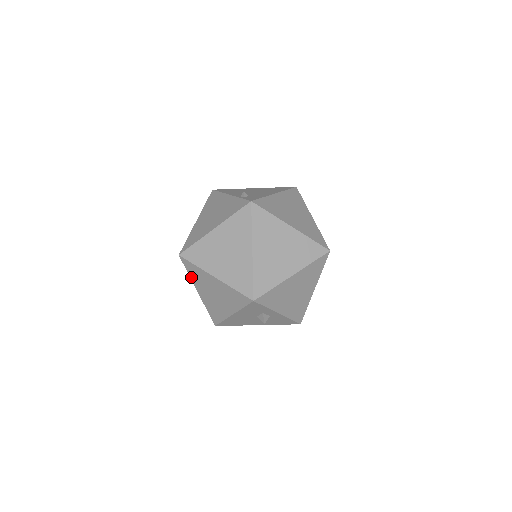
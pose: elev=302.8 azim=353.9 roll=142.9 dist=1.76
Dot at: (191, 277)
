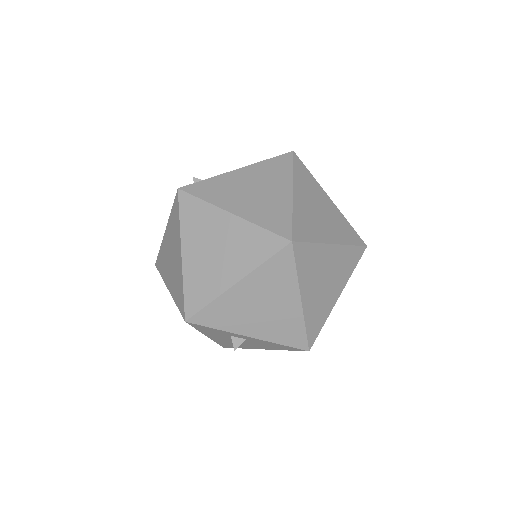
Dot at: occluded
